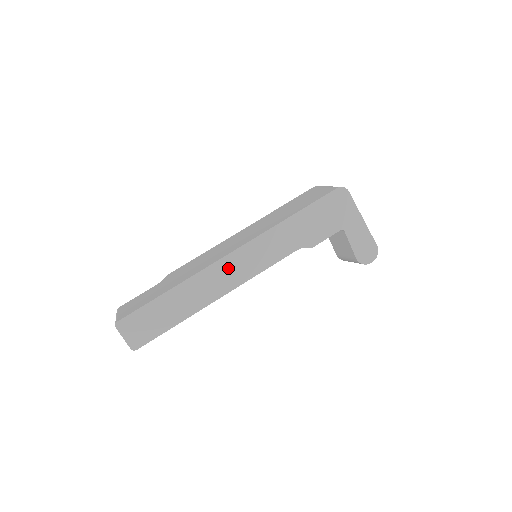
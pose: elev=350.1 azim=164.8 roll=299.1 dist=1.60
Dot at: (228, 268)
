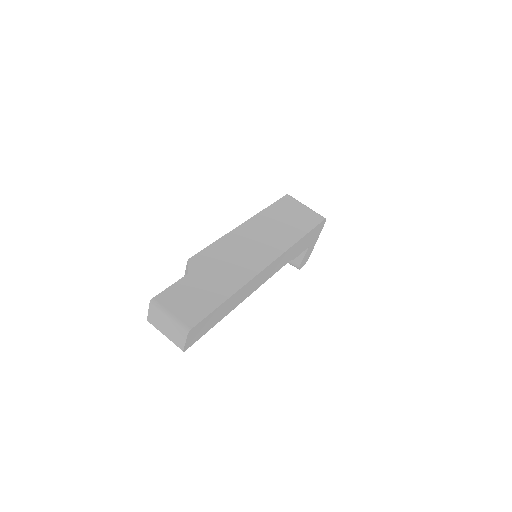
Dot at: (261, 276)
